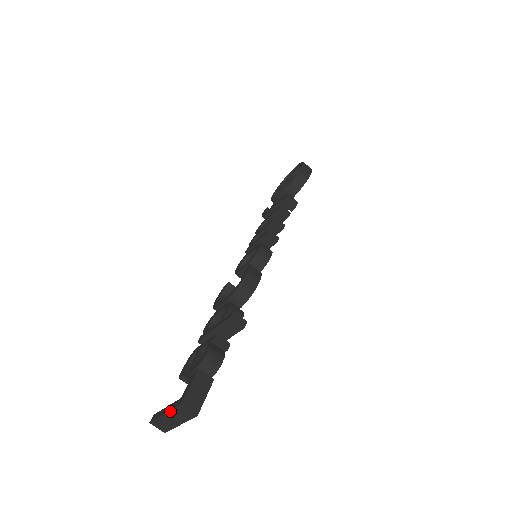
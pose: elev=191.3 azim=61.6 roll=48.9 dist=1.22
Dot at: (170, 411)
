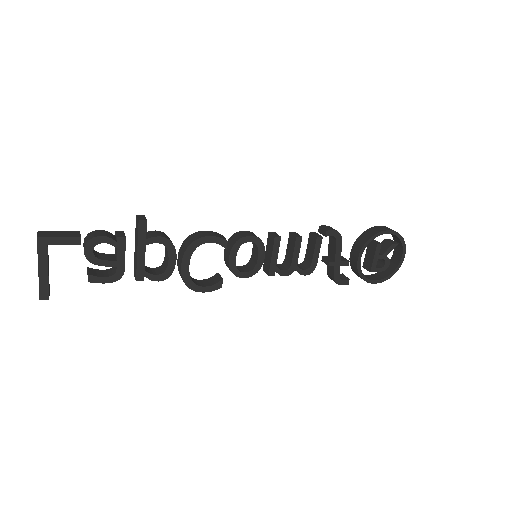
Dot at: occluded
